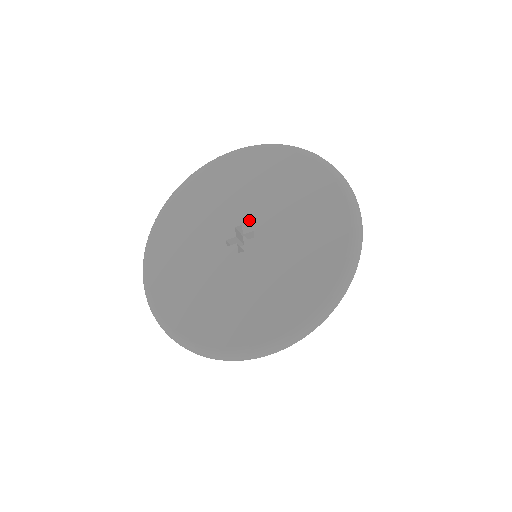
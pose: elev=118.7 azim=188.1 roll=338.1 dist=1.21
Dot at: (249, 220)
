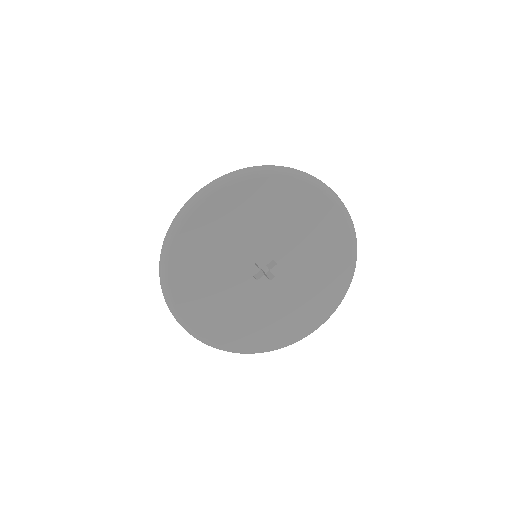
Dot at: (283, 268)
